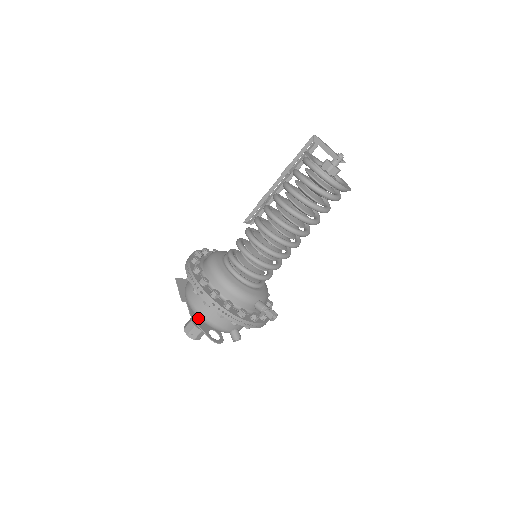
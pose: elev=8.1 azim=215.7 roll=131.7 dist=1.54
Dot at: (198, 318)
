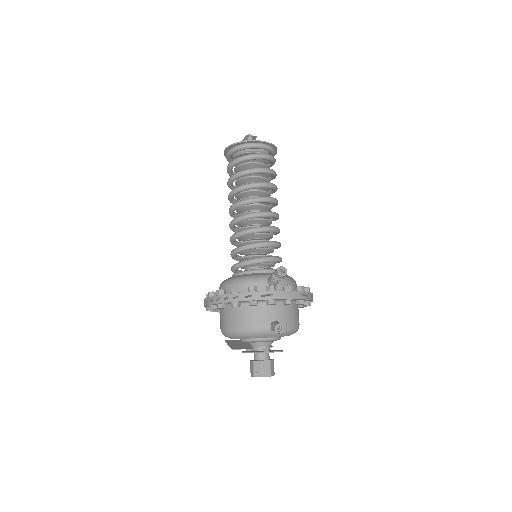
Dot at: (252, 351)
